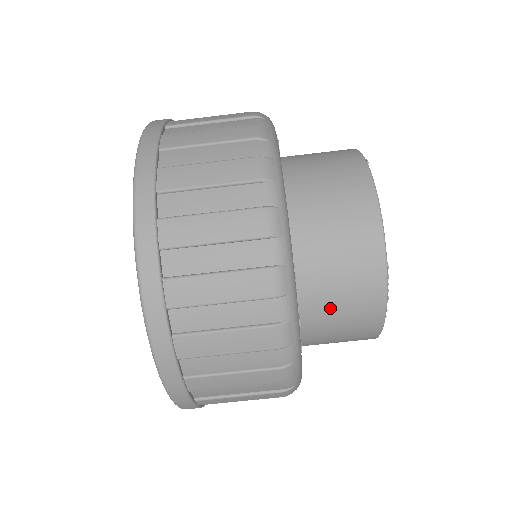
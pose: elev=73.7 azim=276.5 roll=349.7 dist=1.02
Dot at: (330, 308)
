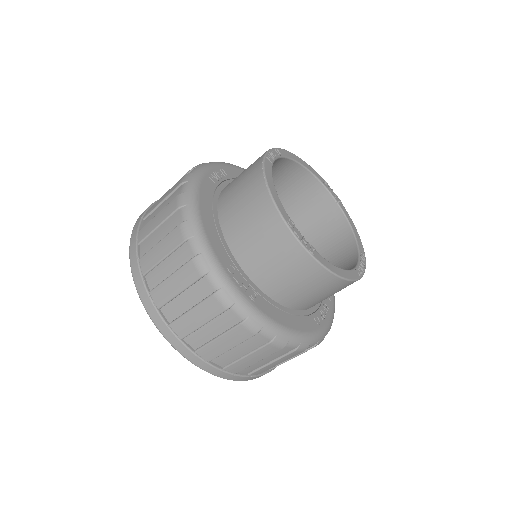
Dot at: occluded
